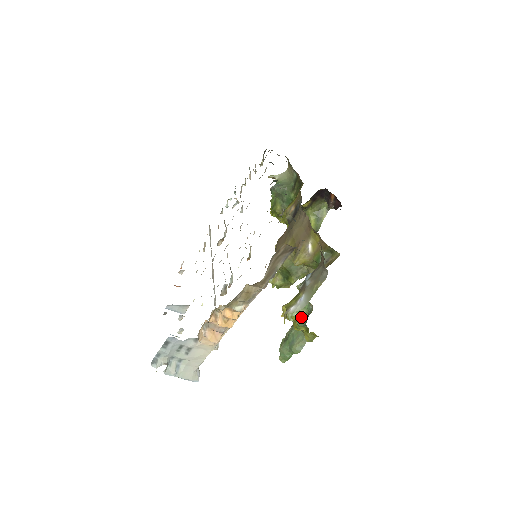
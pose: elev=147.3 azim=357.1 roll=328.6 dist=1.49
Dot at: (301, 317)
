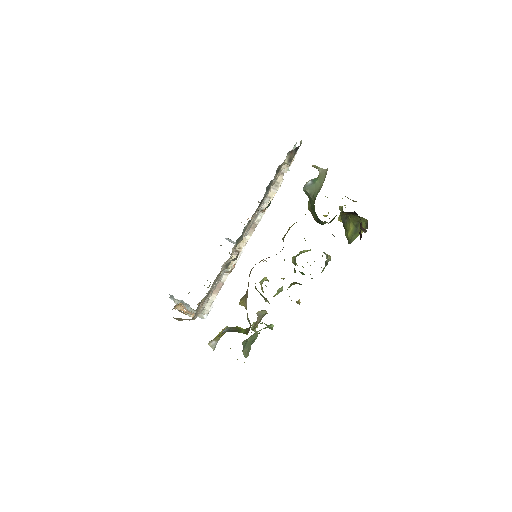
Dot at: (256, 334)
